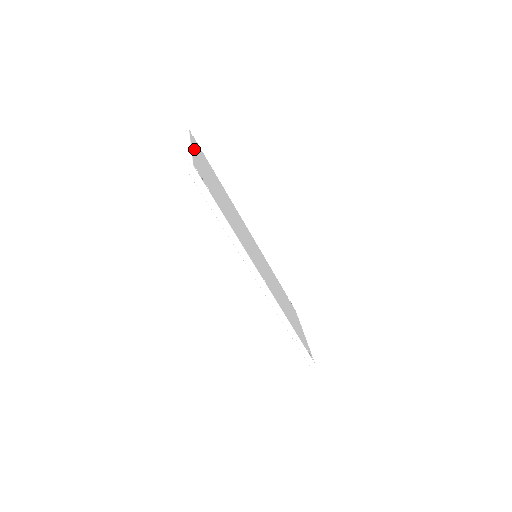
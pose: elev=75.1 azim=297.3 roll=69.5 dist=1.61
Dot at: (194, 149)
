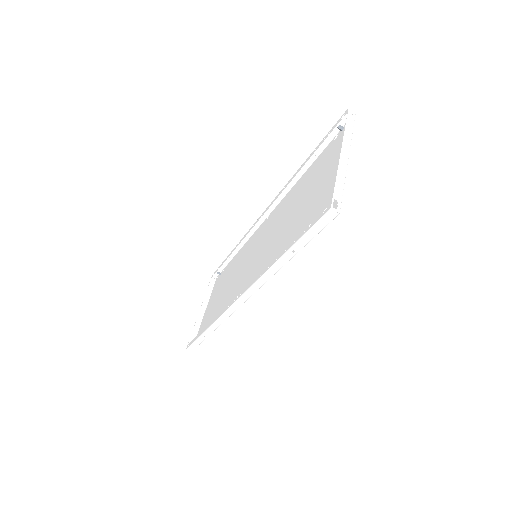
Dot at: occluded
